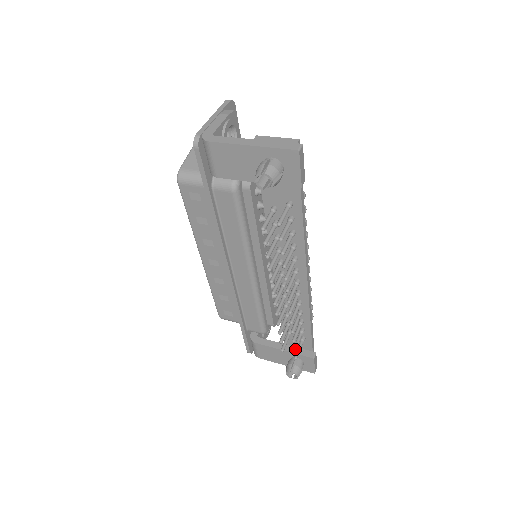
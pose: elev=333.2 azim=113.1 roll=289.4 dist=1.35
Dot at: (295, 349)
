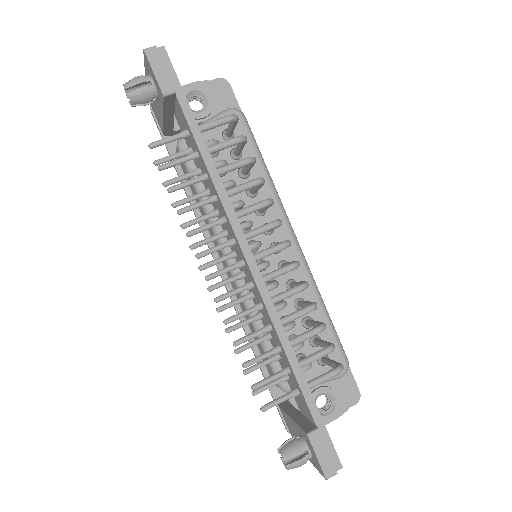
Dot at: (253, 385)
